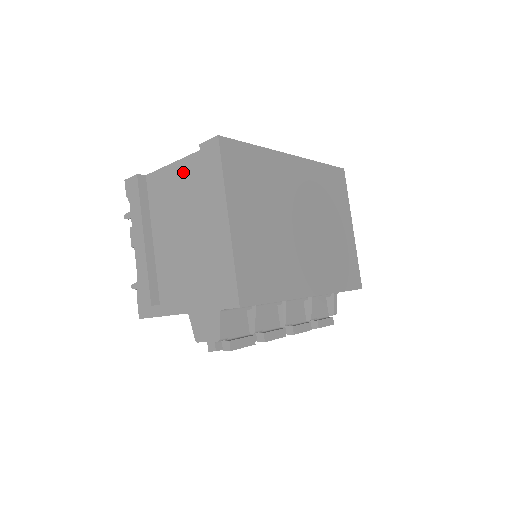
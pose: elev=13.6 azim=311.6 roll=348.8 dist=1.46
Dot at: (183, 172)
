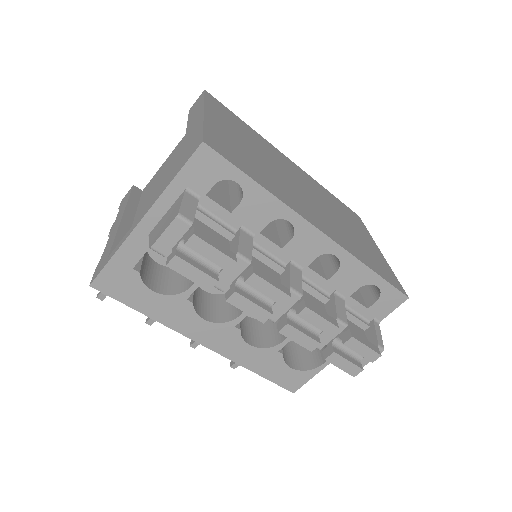
Dot at: (174, 152)
